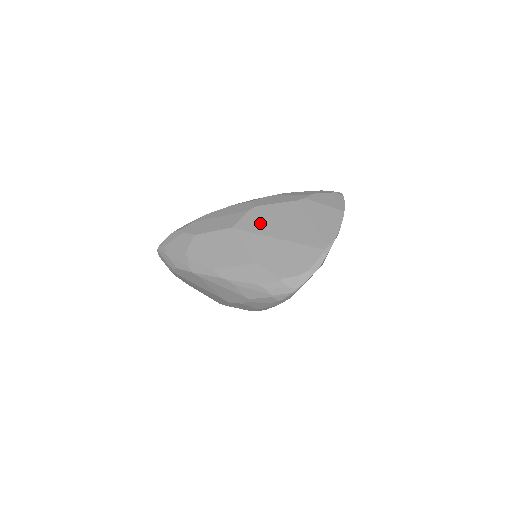
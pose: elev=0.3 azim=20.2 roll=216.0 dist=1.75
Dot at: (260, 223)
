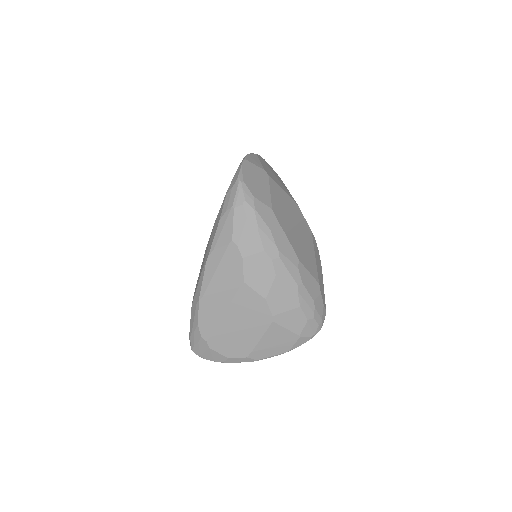
Dot at: occluded
